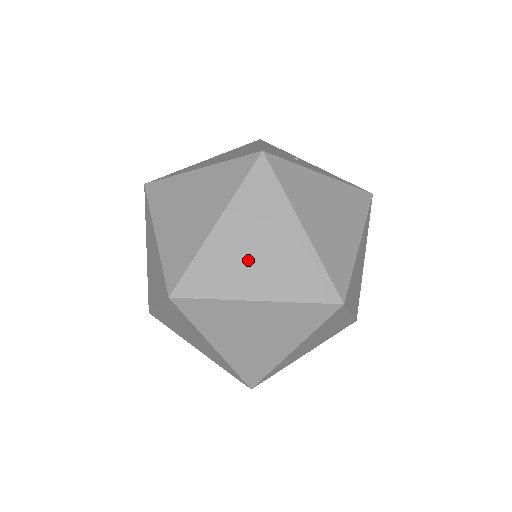
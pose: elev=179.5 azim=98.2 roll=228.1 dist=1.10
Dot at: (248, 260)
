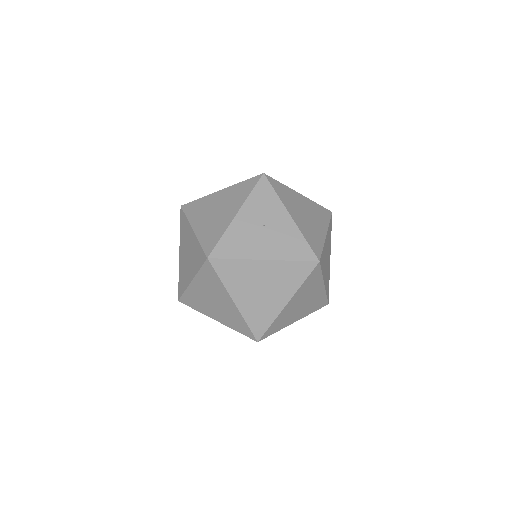
Dot at: (209, 303)
